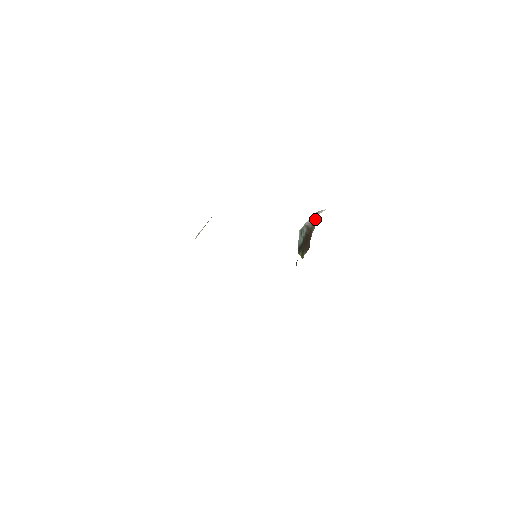
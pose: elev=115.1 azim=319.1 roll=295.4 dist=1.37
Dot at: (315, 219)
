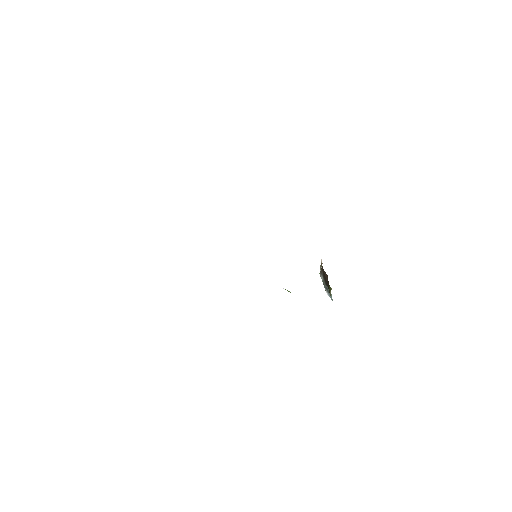
Dot at: occluded
